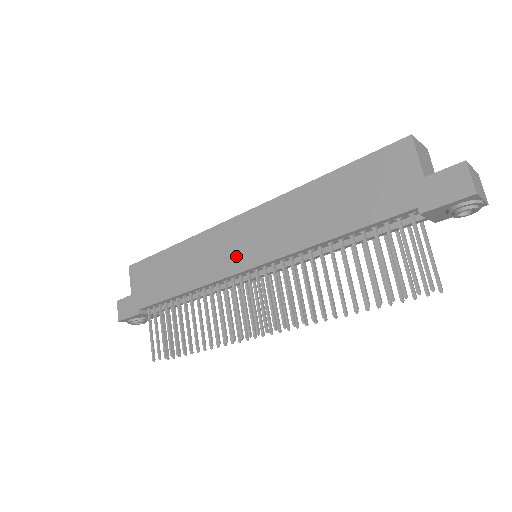
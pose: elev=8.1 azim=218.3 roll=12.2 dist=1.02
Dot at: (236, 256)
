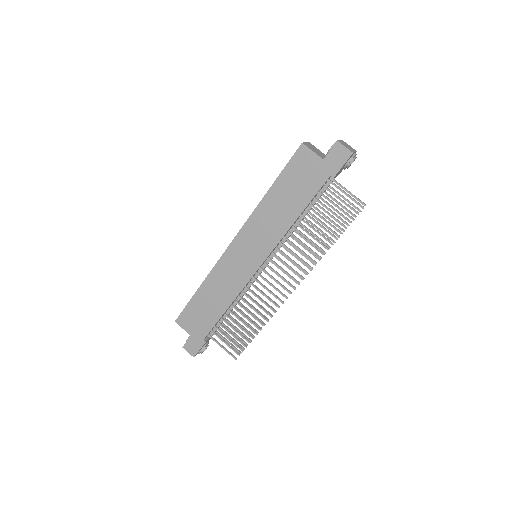
Dot at: (248, 264)
